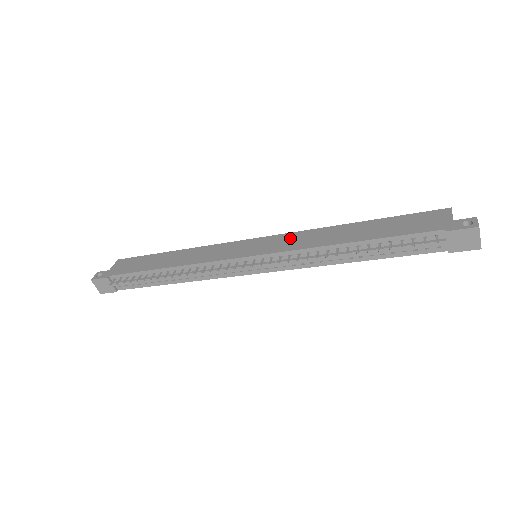
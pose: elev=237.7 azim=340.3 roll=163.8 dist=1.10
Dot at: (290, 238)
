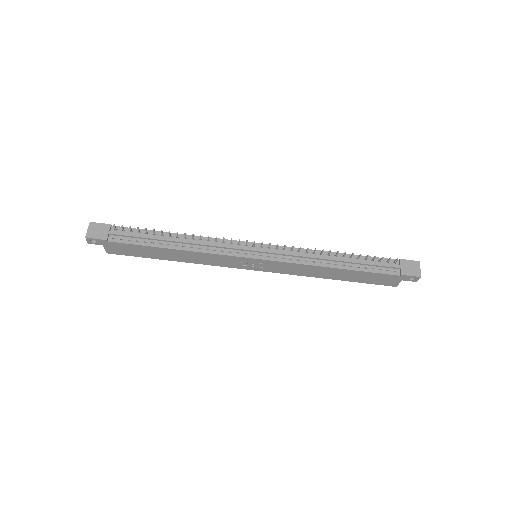
Dot at: occluded
